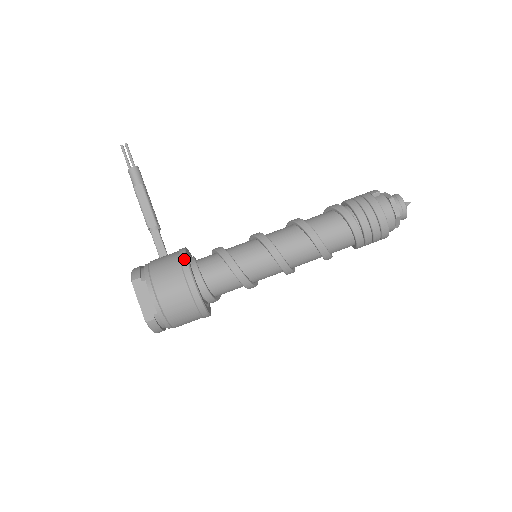
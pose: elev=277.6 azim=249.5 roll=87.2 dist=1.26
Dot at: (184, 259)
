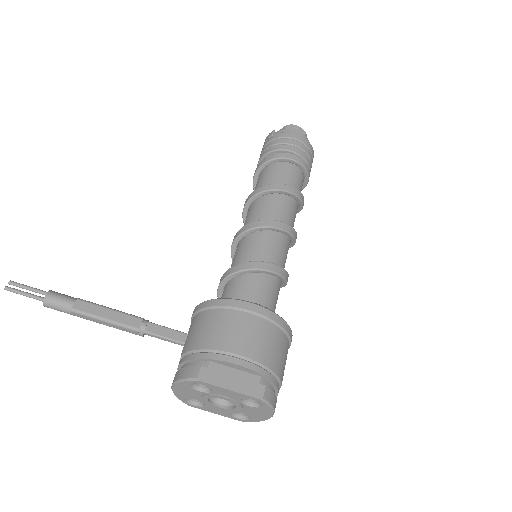
Dot at: (218, 301)
